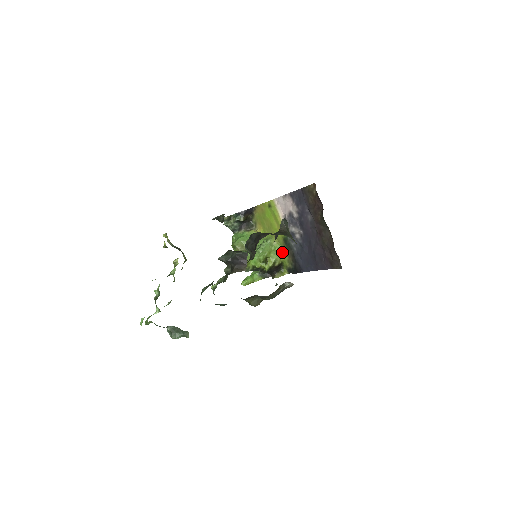
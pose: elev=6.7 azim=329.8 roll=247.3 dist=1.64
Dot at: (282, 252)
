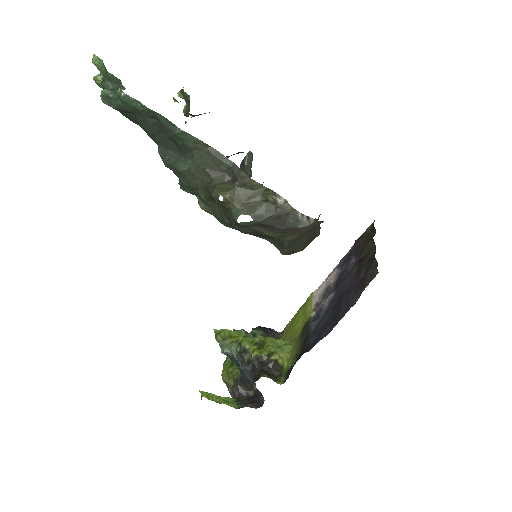
Dot at: (291, 351)
